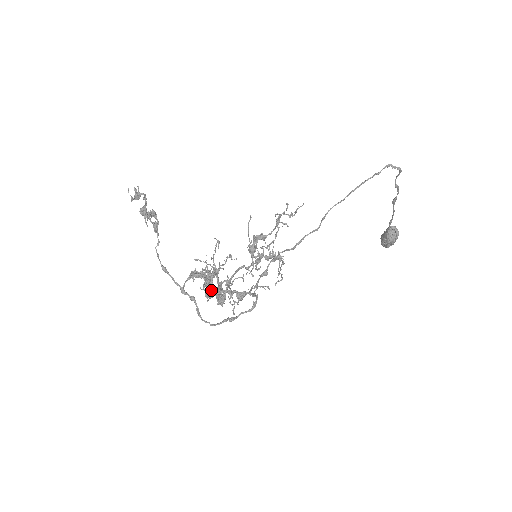
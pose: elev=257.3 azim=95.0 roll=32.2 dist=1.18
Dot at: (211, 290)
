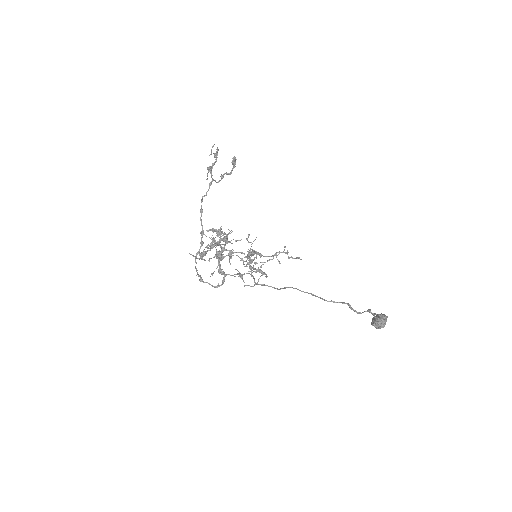
Dot at: (204, 254)
